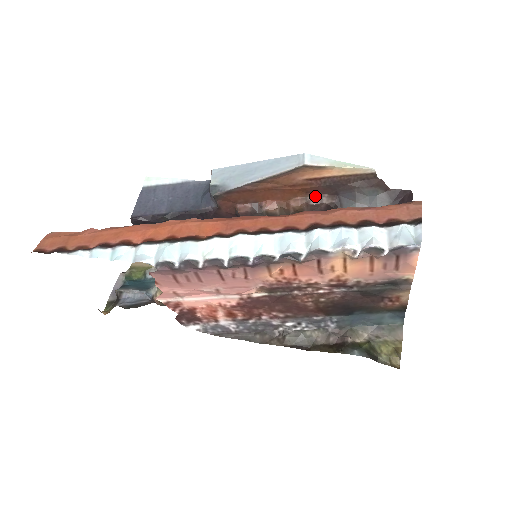
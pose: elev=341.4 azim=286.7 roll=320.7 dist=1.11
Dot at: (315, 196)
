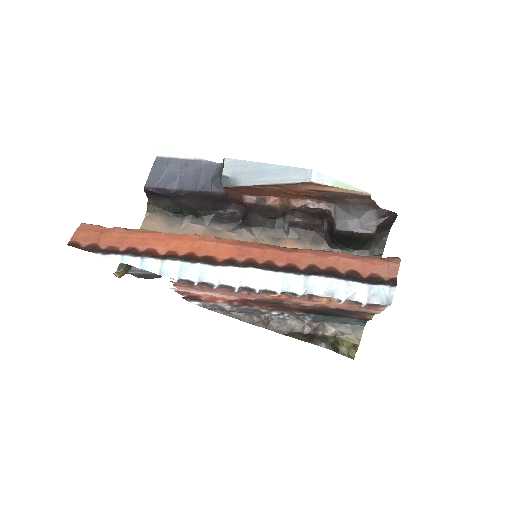
Dot at: (314, 200)
